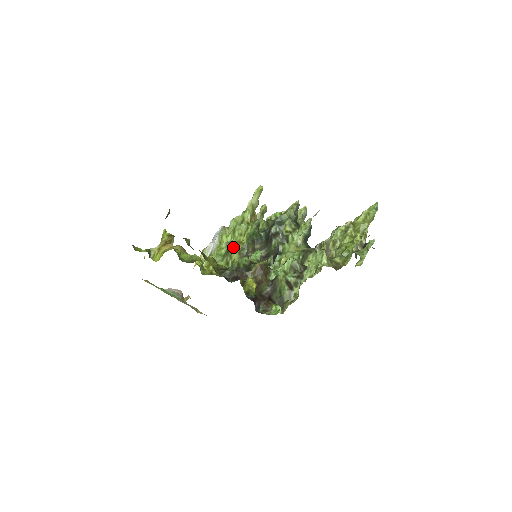
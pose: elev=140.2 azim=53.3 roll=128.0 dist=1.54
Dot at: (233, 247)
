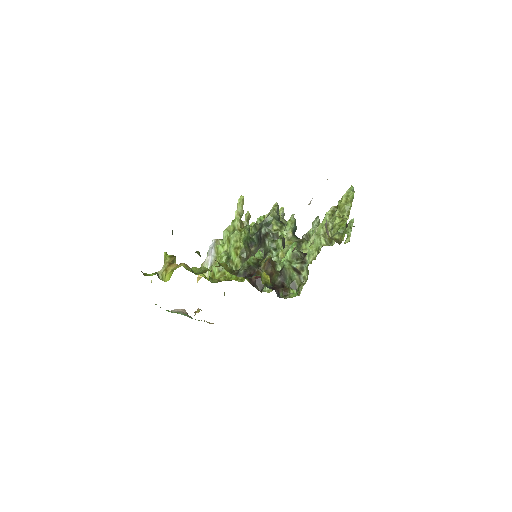
Dot at: (232, 254)
